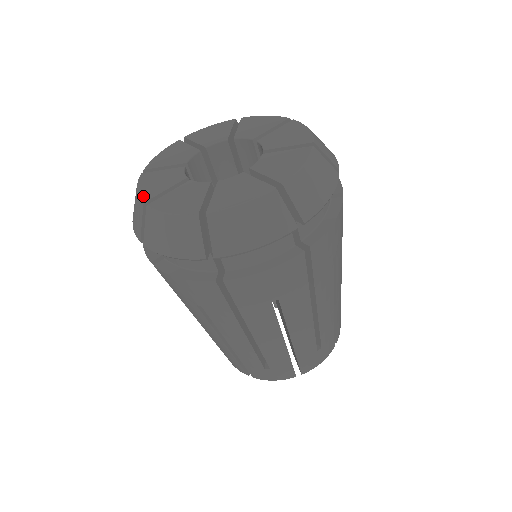
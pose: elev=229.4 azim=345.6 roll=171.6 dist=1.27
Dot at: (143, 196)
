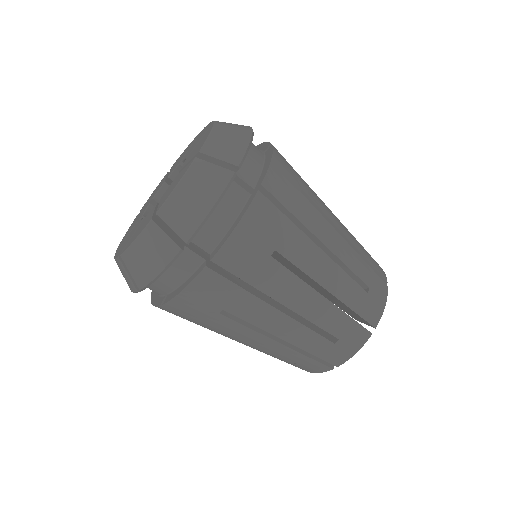
Dot at: (118, 255)
